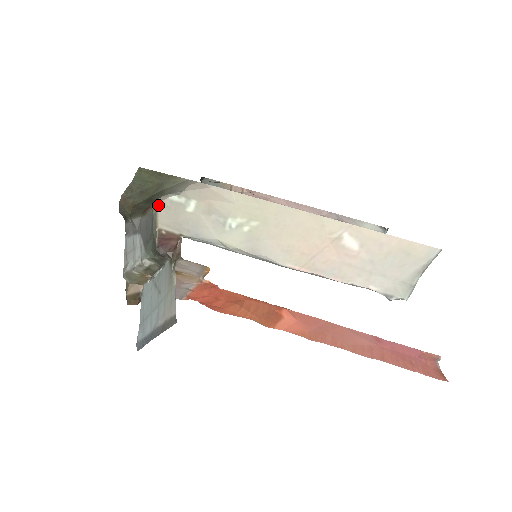
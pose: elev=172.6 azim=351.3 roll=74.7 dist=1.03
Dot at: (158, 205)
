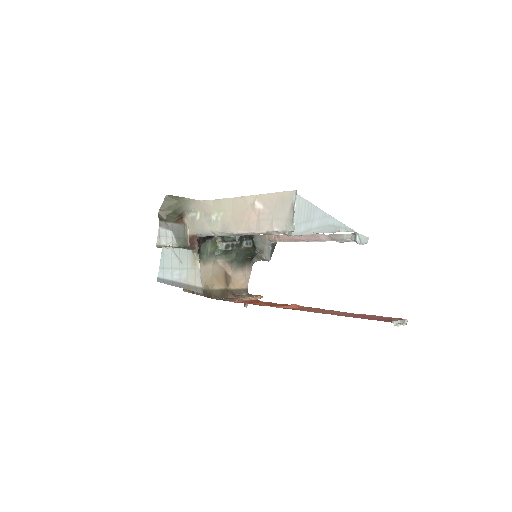
Dot at: (187, 222)
